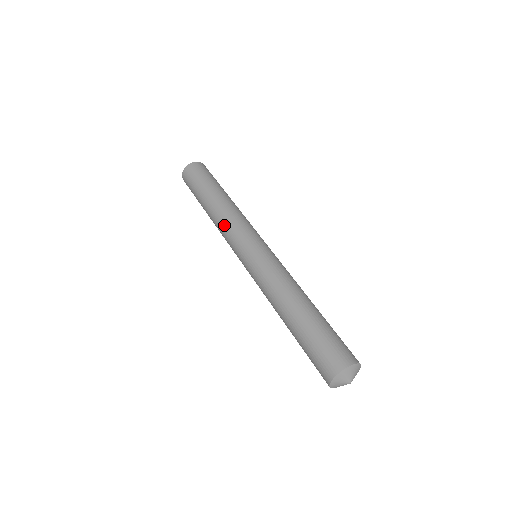
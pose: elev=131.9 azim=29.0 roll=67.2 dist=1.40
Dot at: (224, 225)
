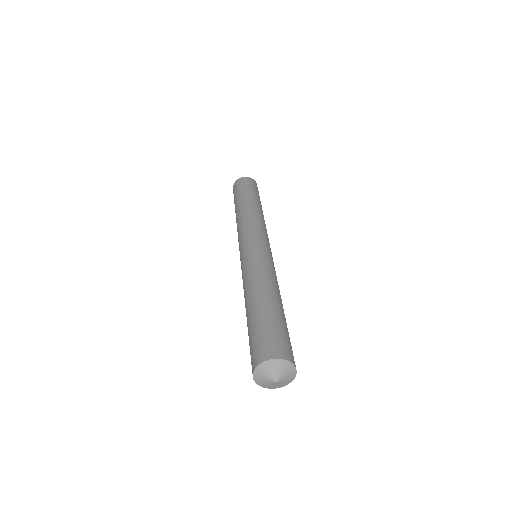
Dot at: (237, 230)
